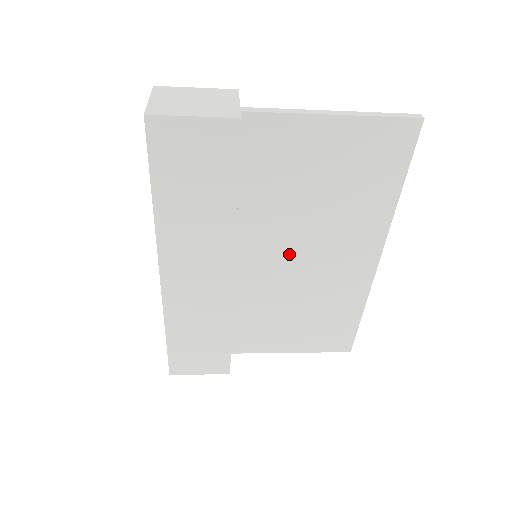
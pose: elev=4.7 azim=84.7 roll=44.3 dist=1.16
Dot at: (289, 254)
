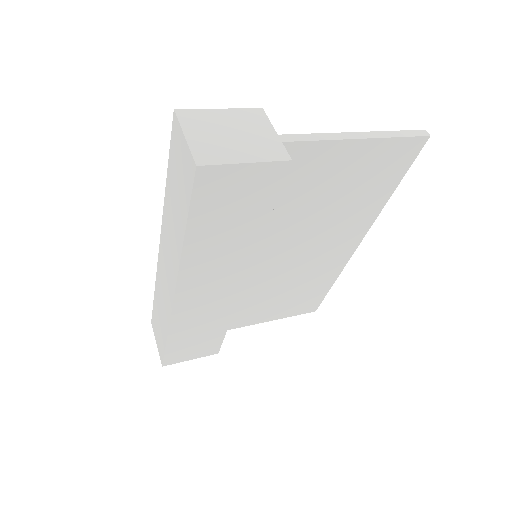
Dot at: (287, 251)
